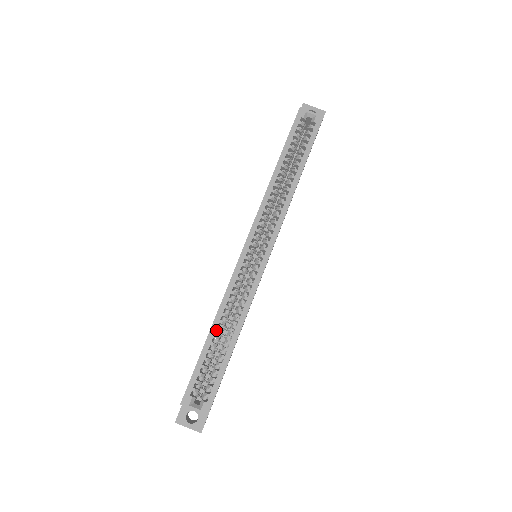
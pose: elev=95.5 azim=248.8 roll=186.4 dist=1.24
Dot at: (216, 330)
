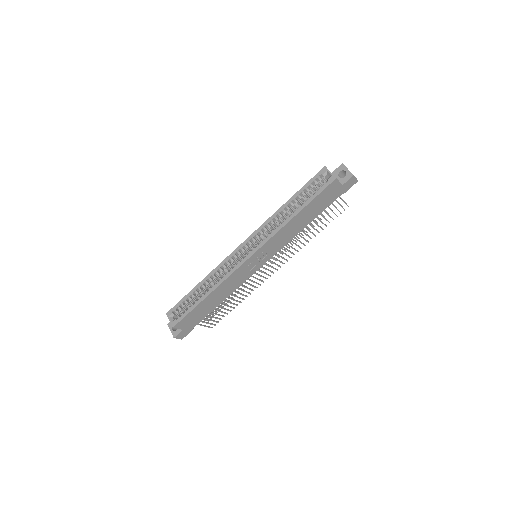
Dot at: (205, 286)
